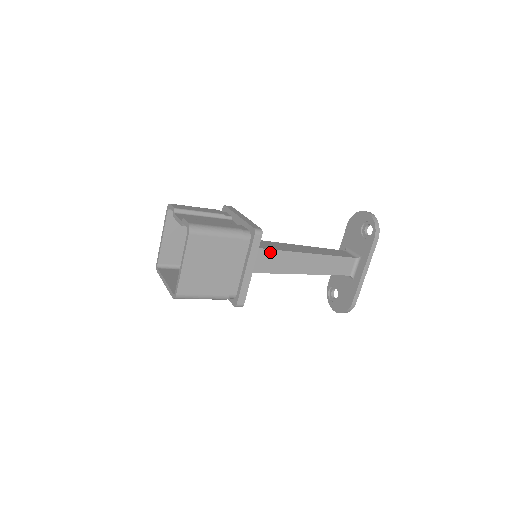
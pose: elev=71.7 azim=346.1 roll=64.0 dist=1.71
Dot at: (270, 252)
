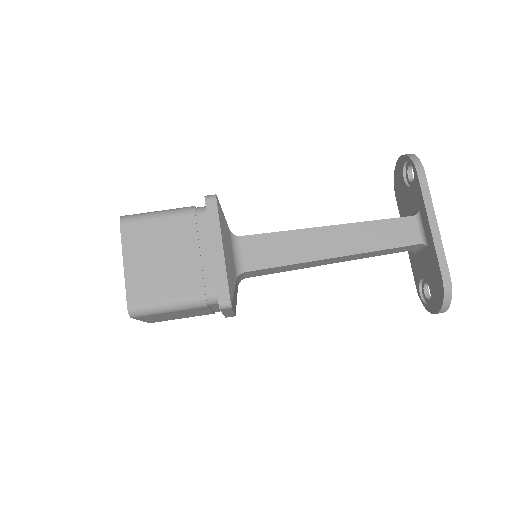
Dot at: (264, 238)
